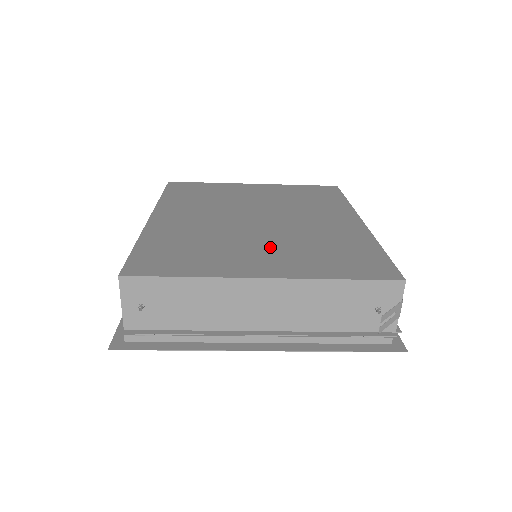
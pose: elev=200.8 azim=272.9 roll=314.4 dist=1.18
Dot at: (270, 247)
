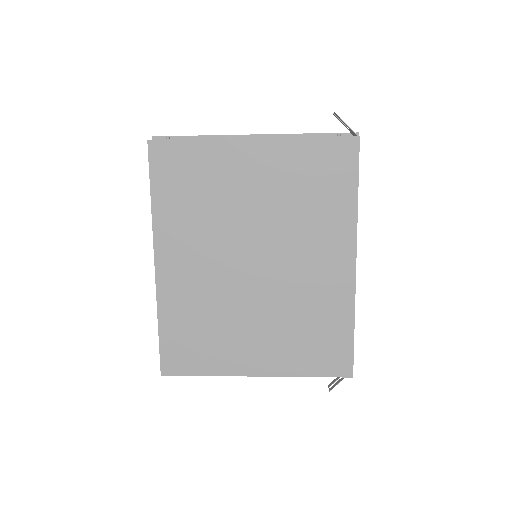
Dot at: (262, 328)
